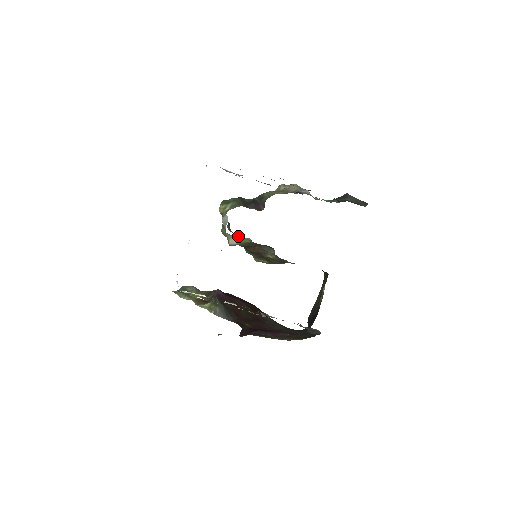
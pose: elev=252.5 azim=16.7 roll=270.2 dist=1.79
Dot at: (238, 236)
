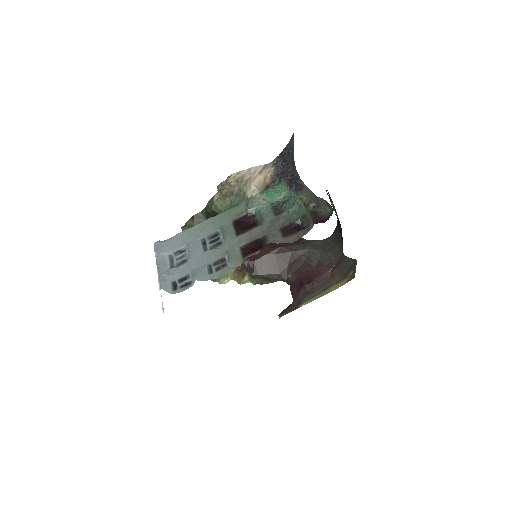
Dot at: occluded
